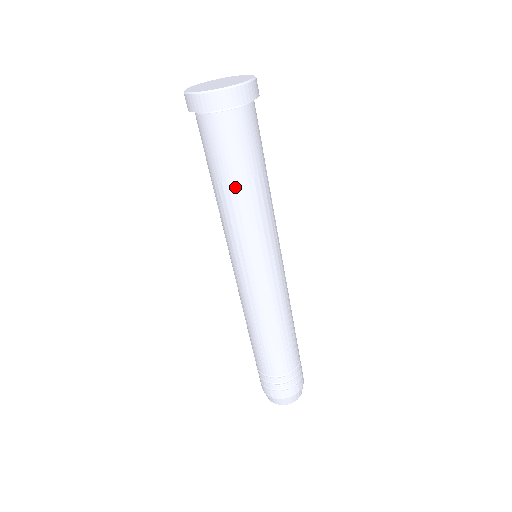
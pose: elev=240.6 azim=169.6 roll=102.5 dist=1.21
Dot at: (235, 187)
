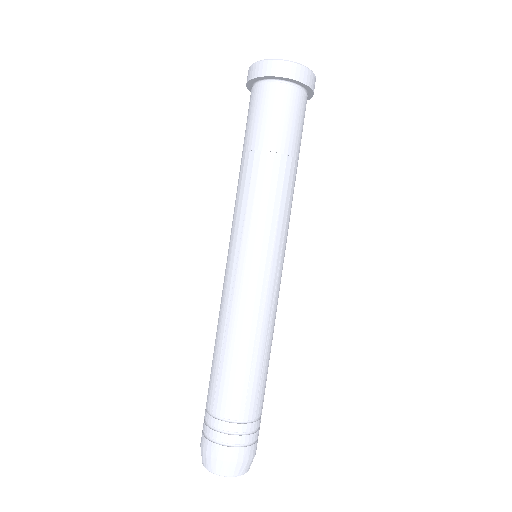
Dot at: (260, 156)
